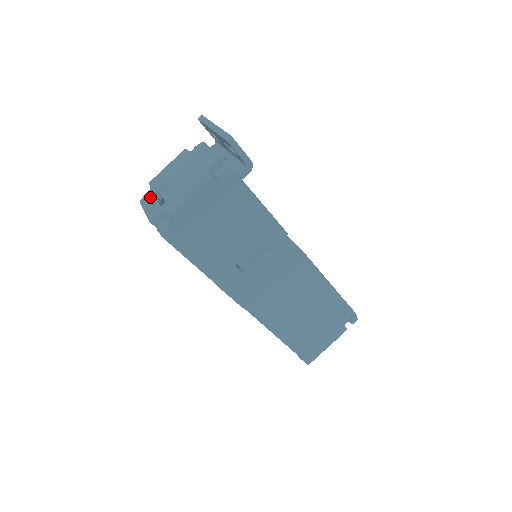
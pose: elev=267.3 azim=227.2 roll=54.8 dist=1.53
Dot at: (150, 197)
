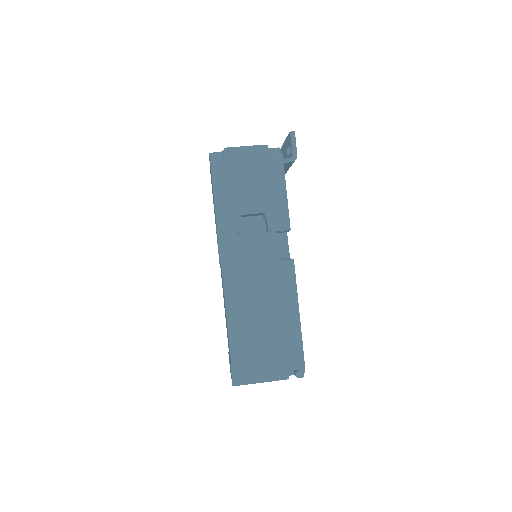
Dot at: occluded
